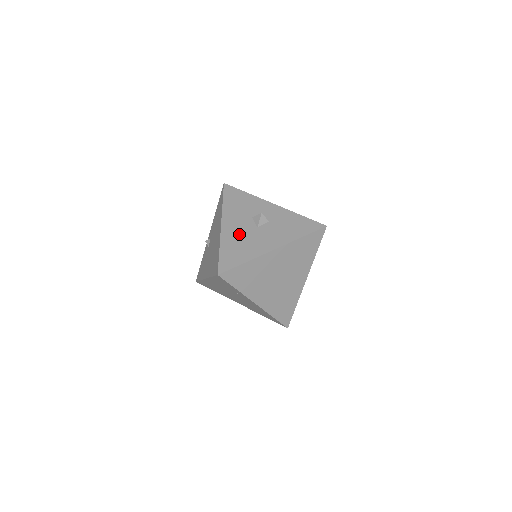
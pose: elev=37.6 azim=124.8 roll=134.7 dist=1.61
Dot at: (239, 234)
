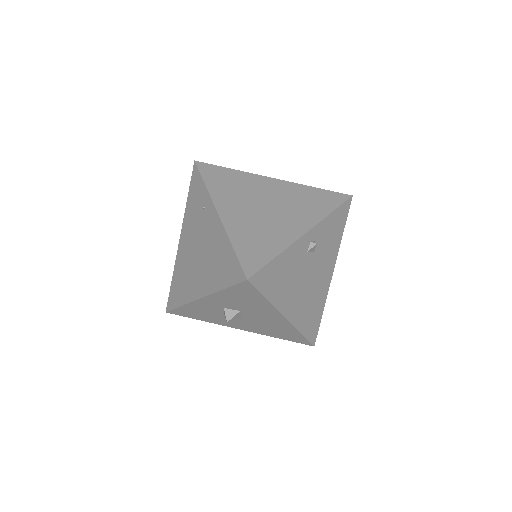
Dot at: occluded
